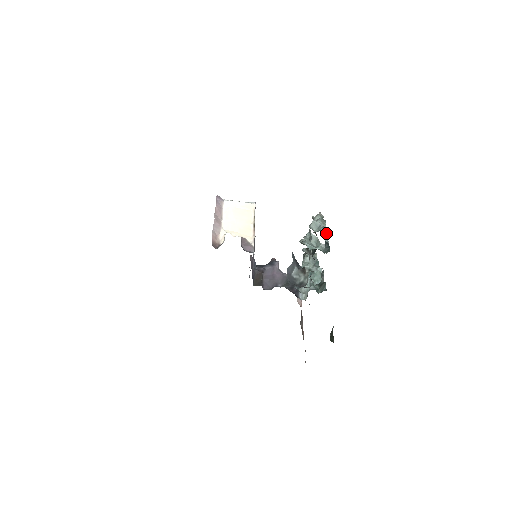
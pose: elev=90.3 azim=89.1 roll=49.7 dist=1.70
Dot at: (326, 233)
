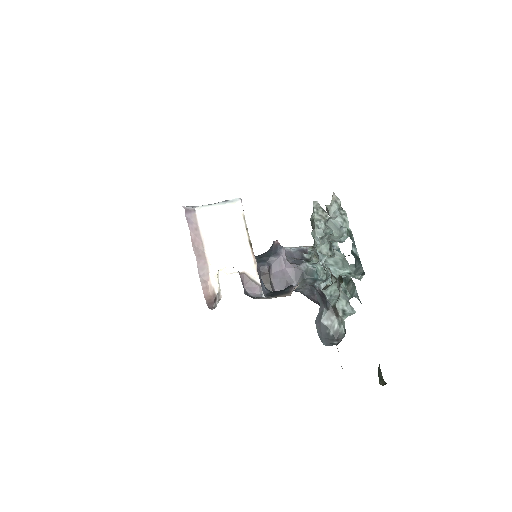
Dot at: (353, 243)
